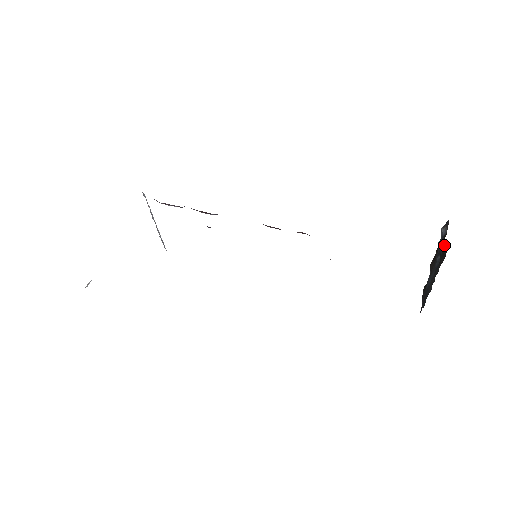
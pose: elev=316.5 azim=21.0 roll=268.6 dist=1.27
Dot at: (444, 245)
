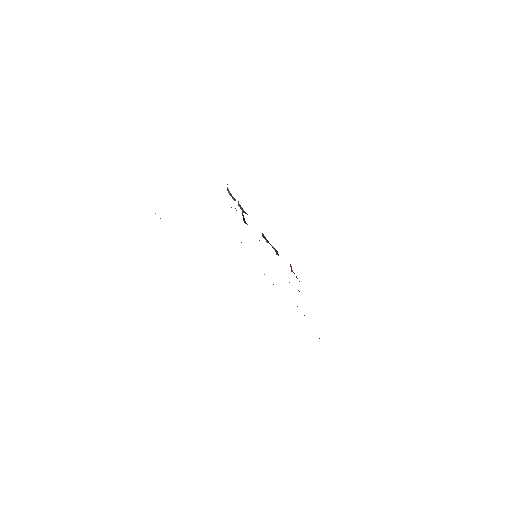
Dot at: occluded
